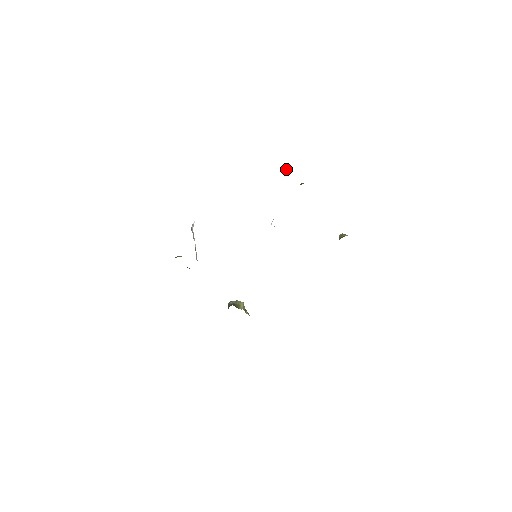
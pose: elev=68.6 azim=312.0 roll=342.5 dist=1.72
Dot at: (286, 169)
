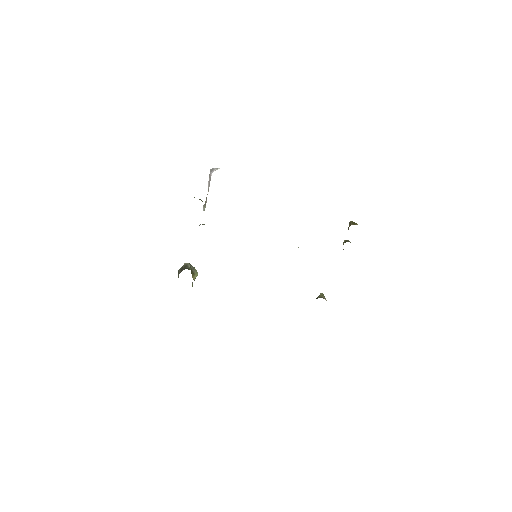
Dot at: occluded
